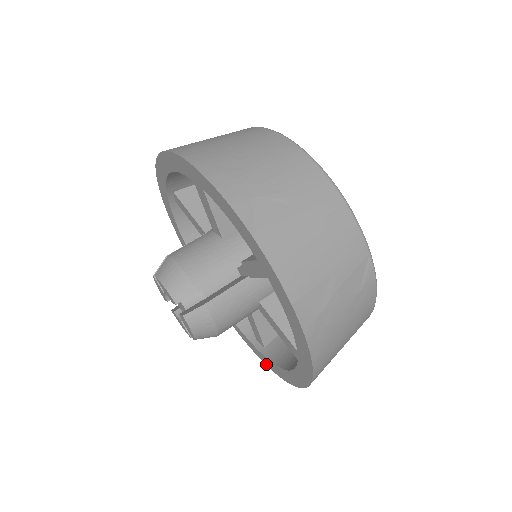
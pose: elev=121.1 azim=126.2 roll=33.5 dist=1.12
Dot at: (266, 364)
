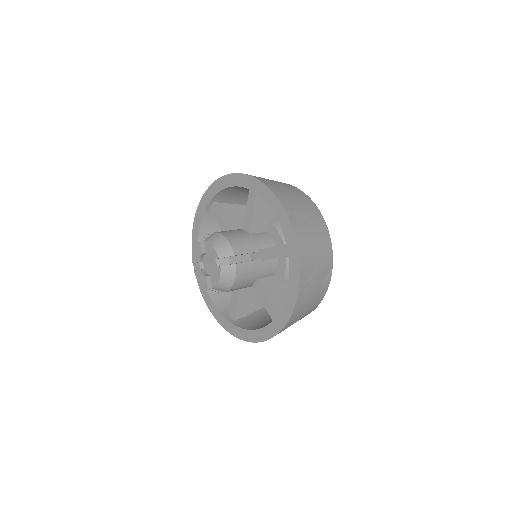
Dot at: (232, 333)
